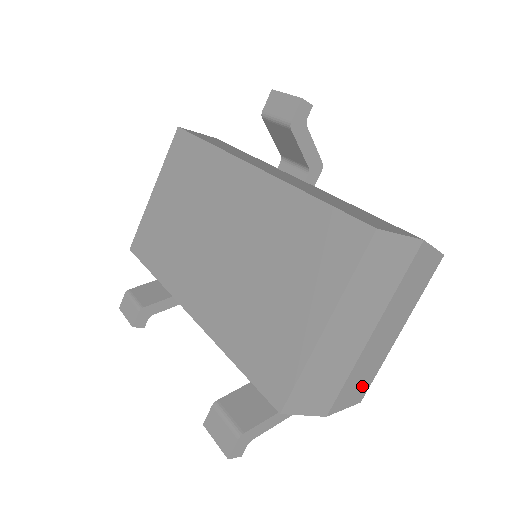
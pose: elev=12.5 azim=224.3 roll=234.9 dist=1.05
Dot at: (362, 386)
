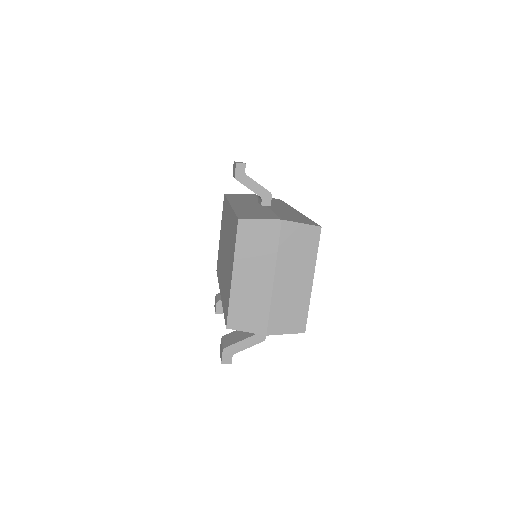
Dot at: (296, 319)
